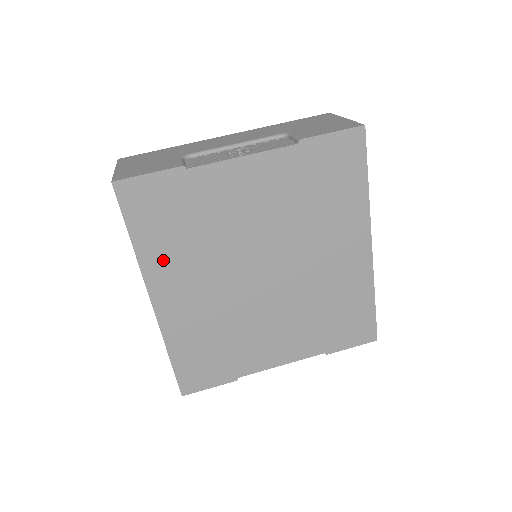
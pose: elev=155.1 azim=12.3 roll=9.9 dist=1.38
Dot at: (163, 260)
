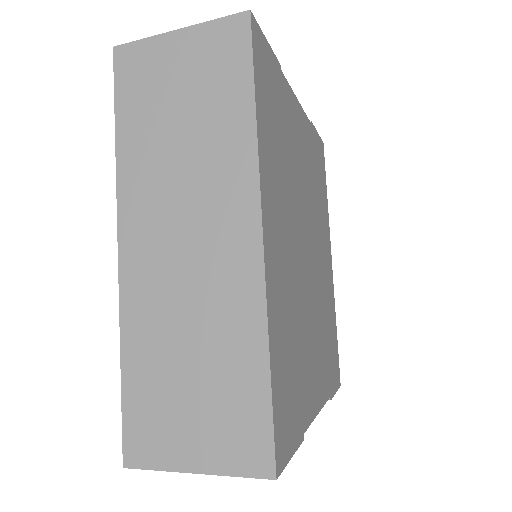
Dot at: (270, 167)
